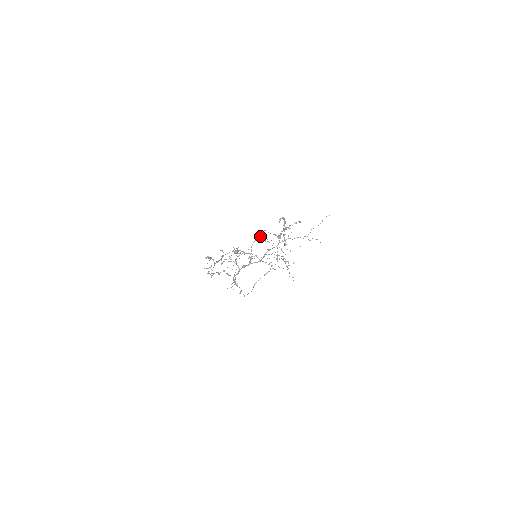
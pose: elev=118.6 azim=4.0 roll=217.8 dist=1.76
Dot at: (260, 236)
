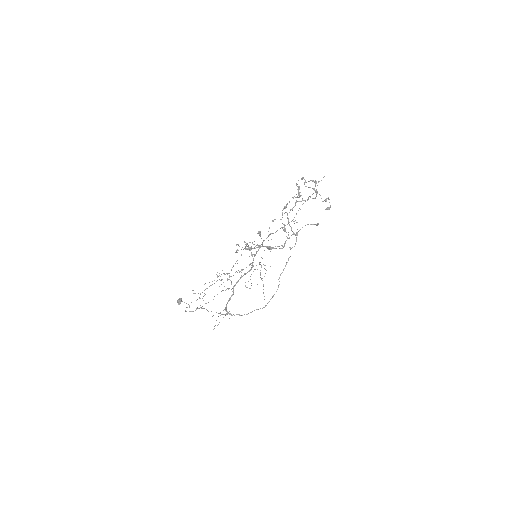
Dot at: (316, 182)
